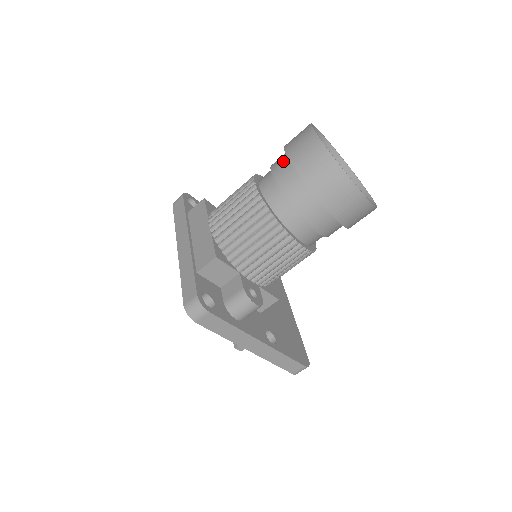
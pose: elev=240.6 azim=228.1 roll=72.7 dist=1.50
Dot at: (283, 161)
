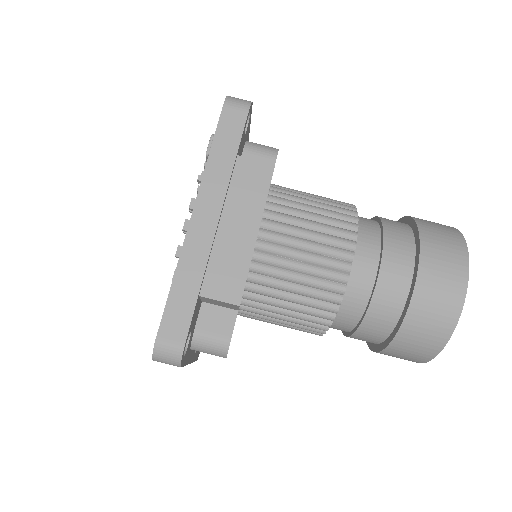
Dot at: (405, 263)
